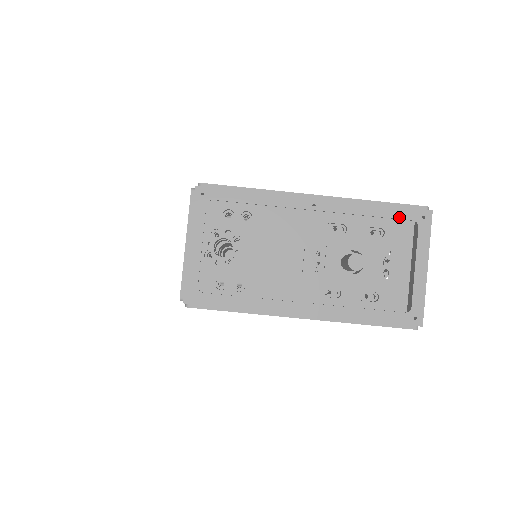
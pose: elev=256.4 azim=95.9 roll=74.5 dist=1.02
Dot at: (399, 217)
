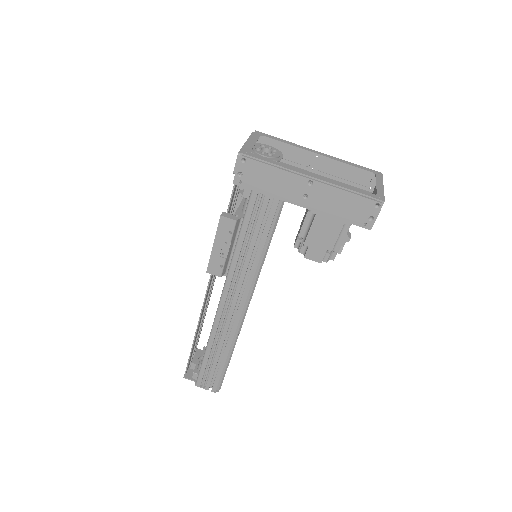
Dot at: (365, 169)
